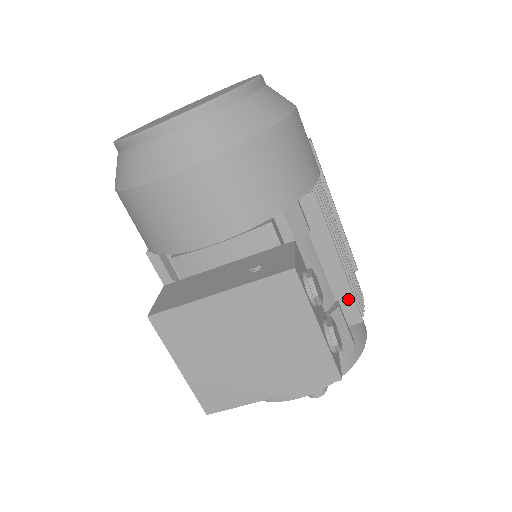
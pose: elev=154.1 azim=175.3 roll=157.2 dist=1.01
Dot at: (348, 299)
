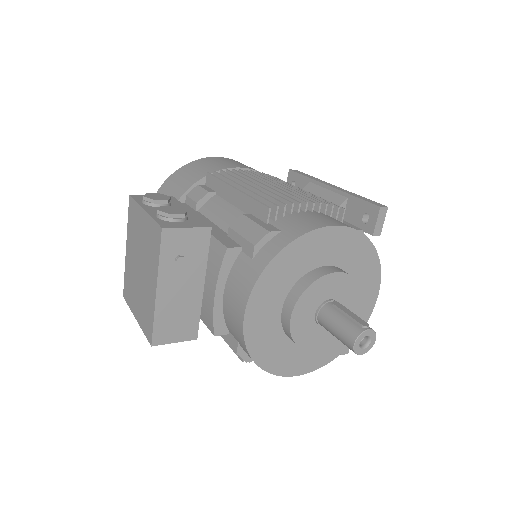
Dot at: (253, 205)
